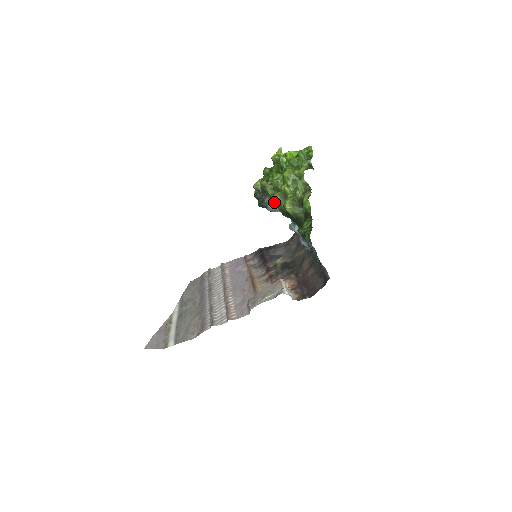
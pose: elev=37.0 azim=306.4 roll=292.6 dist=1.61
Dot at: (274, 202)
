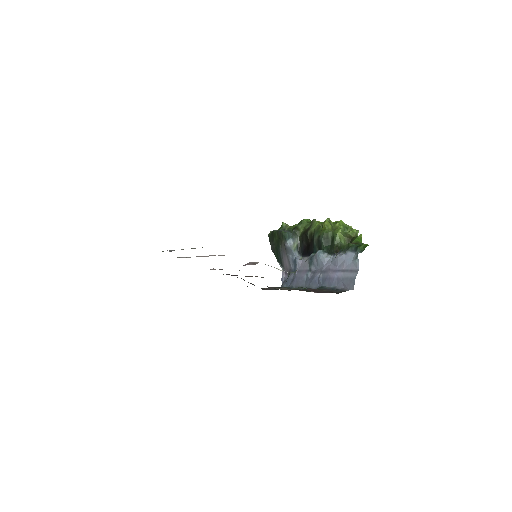
Dot at: (325, 225)
